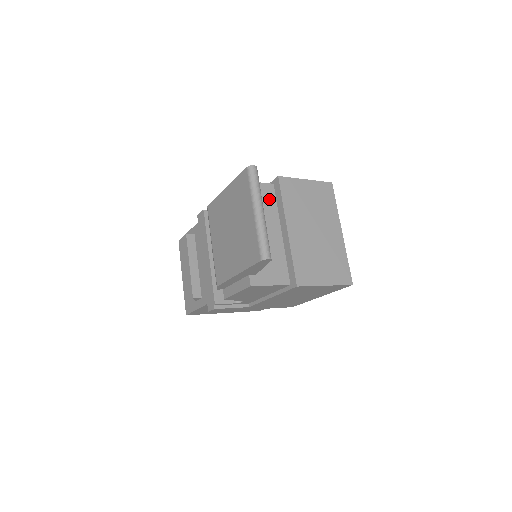
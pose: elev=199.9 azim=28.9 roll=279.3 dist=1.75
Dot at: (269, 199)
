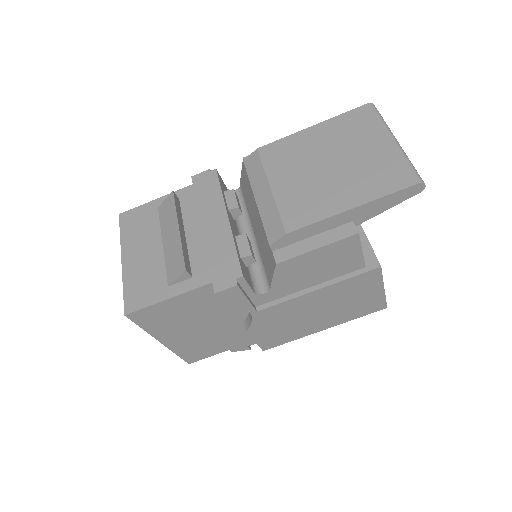
Dot at: occluded
